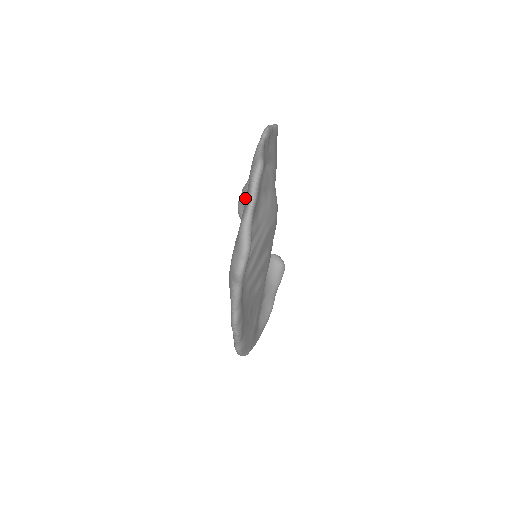
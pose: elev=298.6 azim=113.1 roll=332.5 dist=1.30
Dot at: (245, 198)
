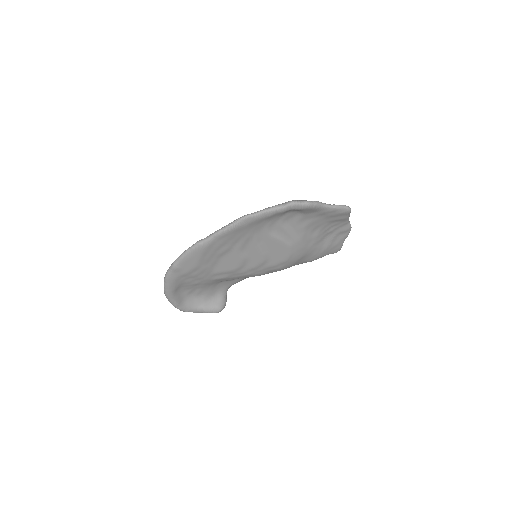
Dot at: occluded
